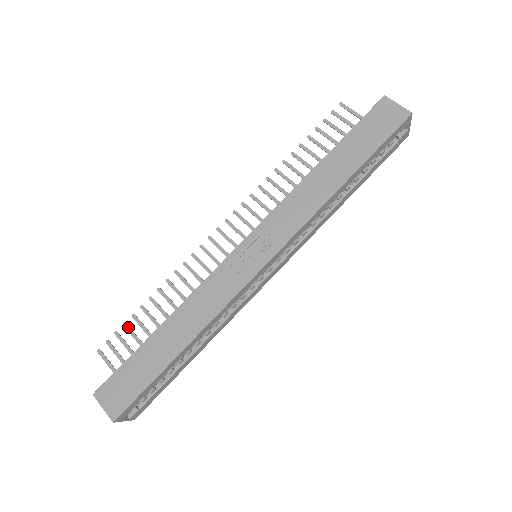
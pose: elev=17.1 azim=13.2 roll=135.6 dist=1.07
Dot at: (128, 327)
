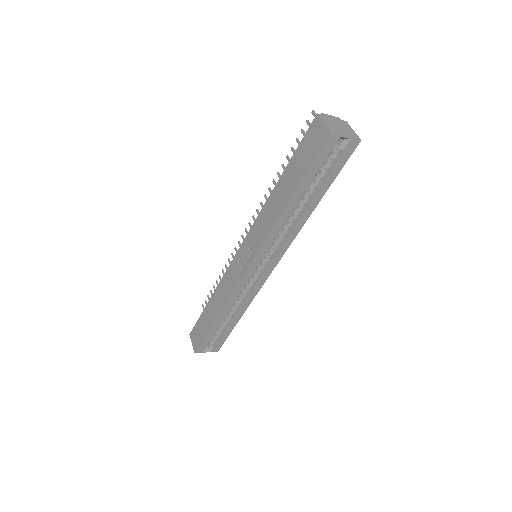
Dot at: (212, 293)
